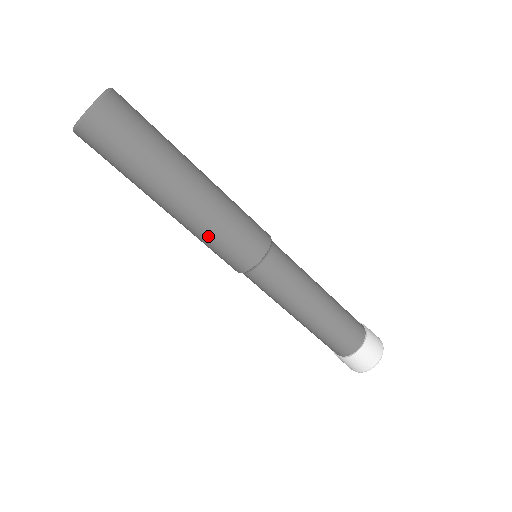
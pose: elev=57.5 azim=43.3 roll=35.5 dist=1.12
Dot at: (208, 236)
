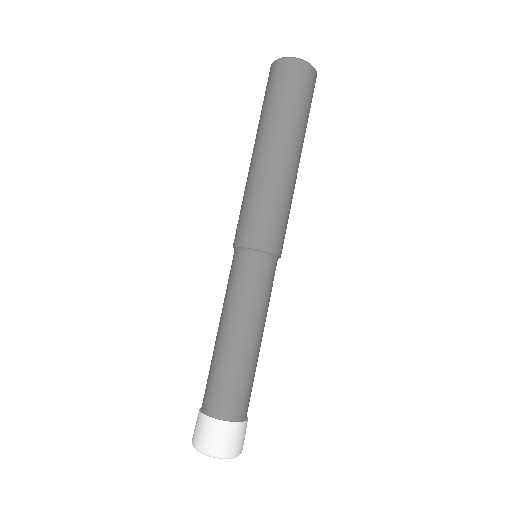
Dot at: (259, 194)
